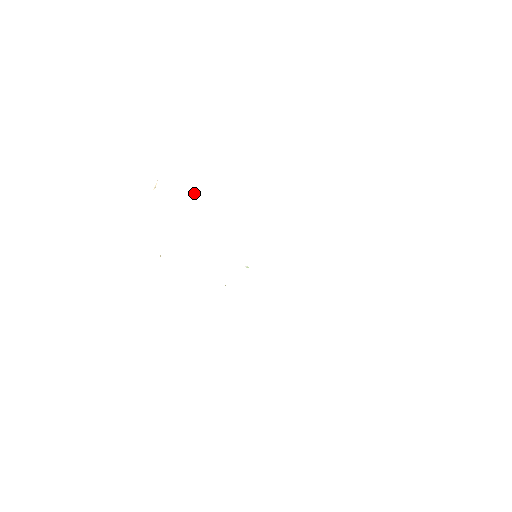
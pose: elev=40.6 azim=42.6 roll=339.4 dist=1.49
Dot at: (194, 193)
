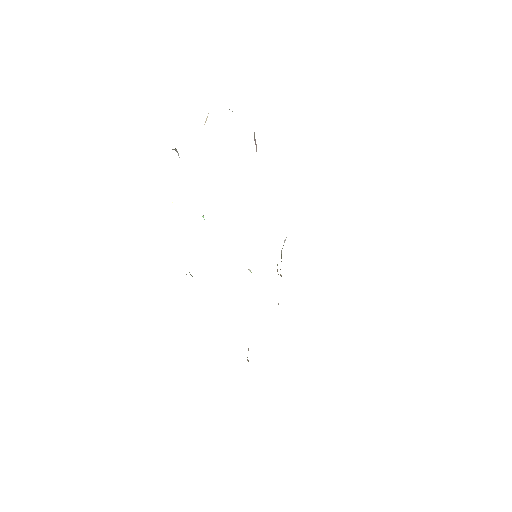
Dot at: occluded
